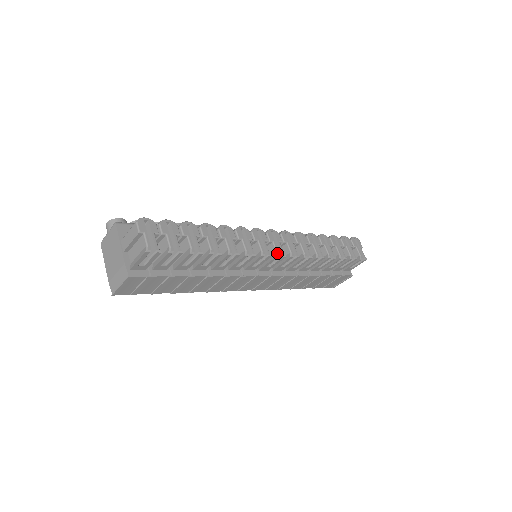
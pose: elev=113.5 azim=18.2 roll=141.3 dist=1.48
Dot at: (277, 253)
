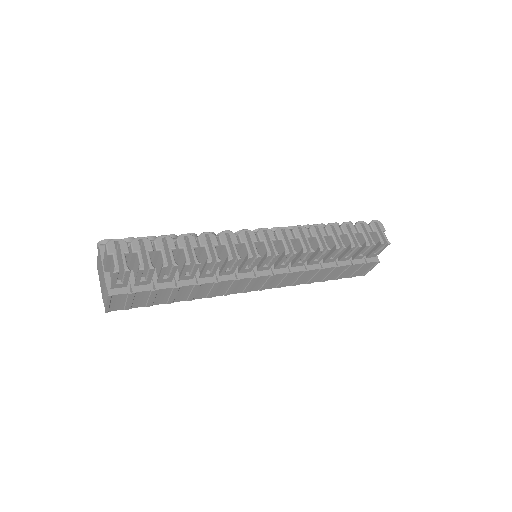
Dot at: (268, 253)
